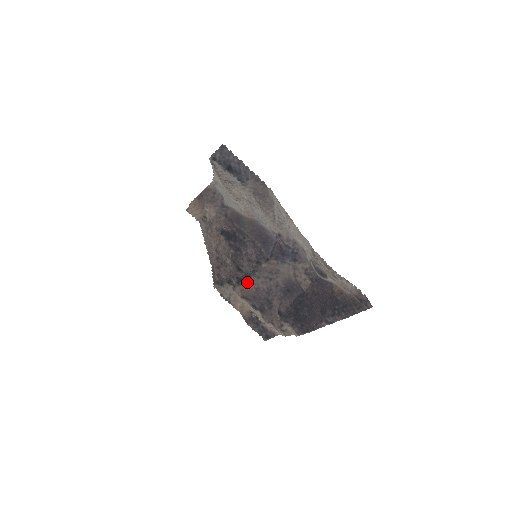
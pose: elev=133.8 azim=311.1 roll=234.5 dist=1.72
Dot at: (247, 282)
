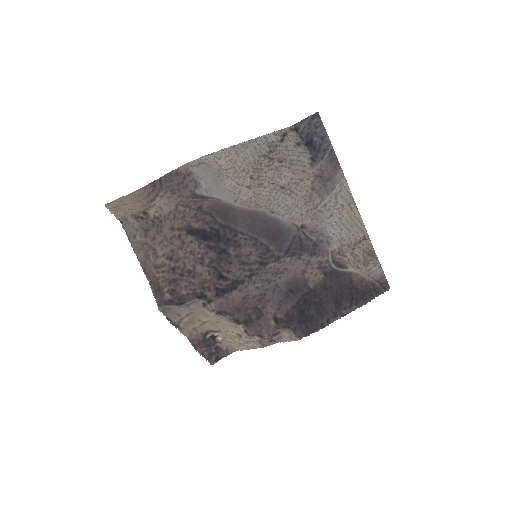
Dot at: (236, 291)
